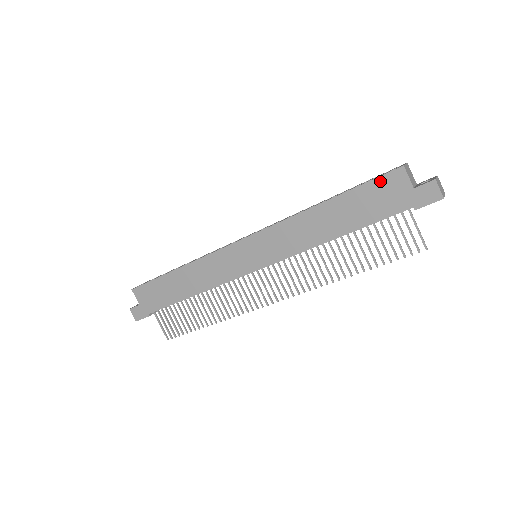
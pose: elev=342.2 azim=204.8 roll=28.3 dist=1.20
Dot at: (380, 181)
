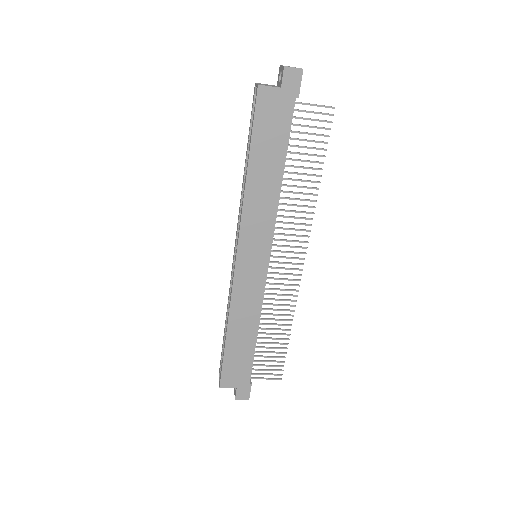
Dot at: (259, 111)
